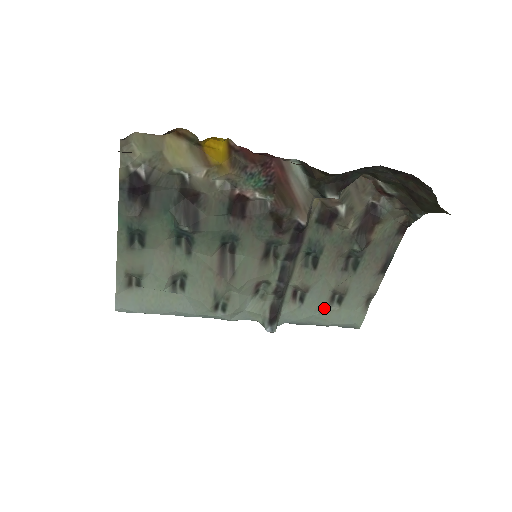
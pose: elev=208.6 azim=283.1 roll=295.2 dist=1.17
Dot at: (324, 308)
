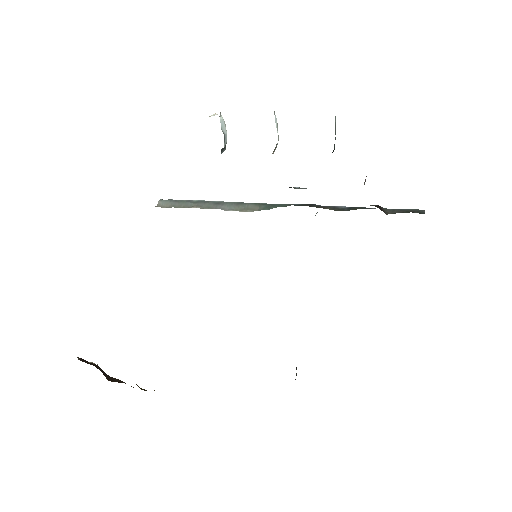
Dot at: occluded
